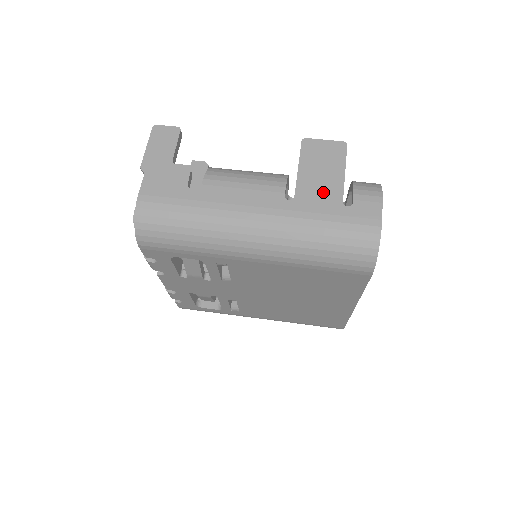
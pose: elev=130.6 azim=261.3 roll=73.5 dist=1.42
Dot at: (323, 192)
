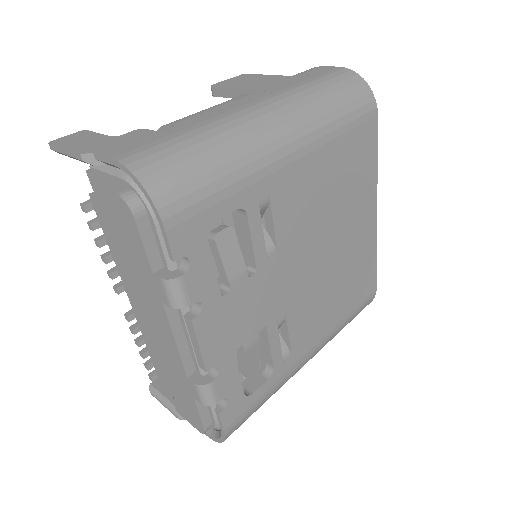
Dot at: (278, 81)
